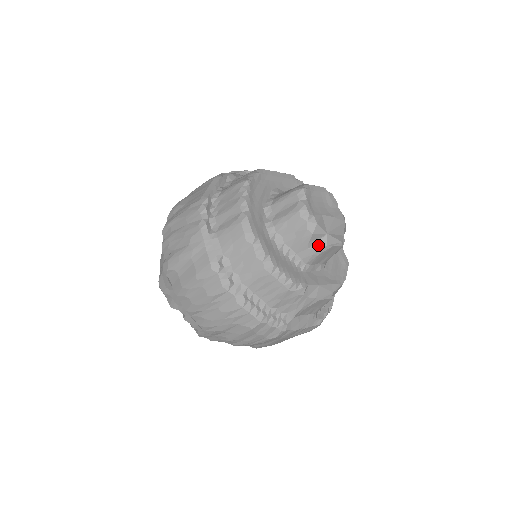
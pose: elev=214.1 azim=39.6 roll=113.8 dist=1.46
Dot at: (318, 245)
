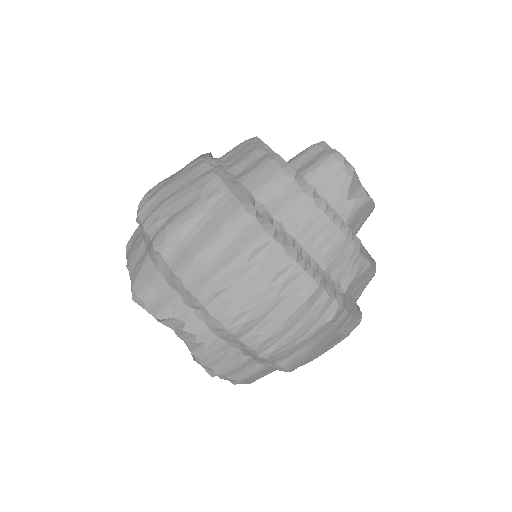
Dot at: (357, 195)
